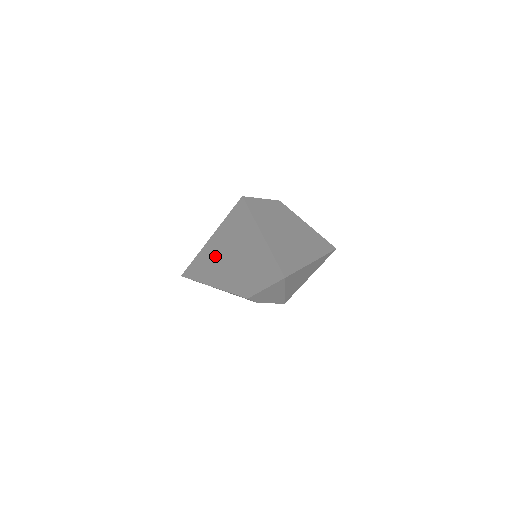
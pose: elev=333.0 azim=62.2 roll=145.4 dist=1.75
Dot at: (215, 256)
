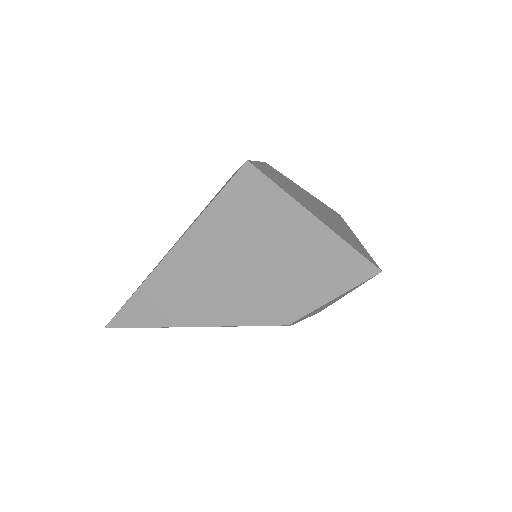
Dot at: (191, 276)
